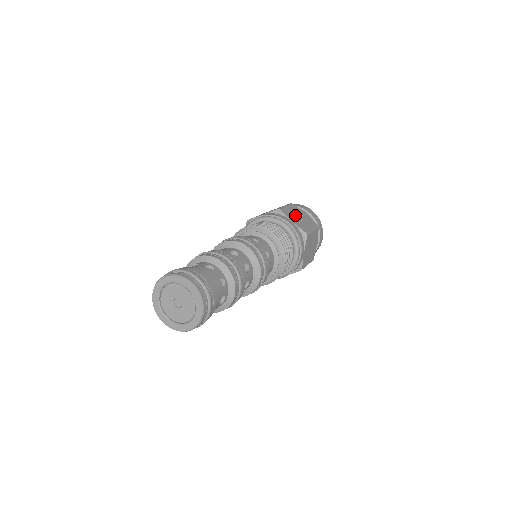
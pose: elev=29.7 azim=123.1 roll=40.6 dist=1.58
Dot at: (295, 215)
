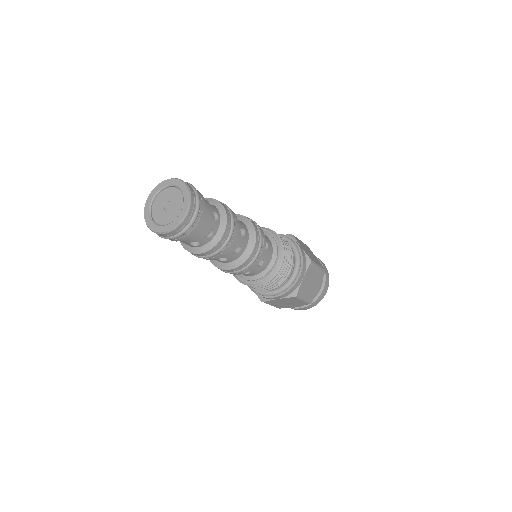
Dot at: (305, 248)
